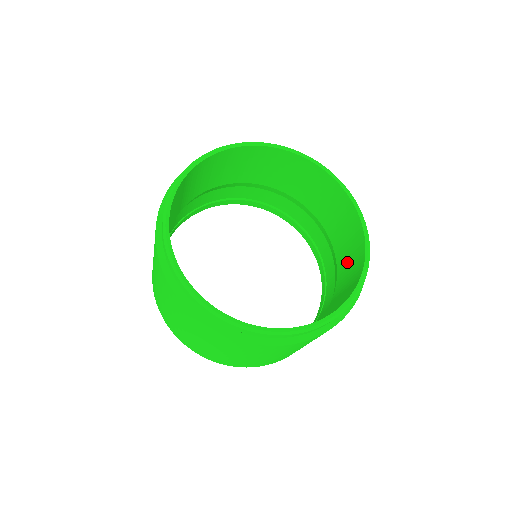
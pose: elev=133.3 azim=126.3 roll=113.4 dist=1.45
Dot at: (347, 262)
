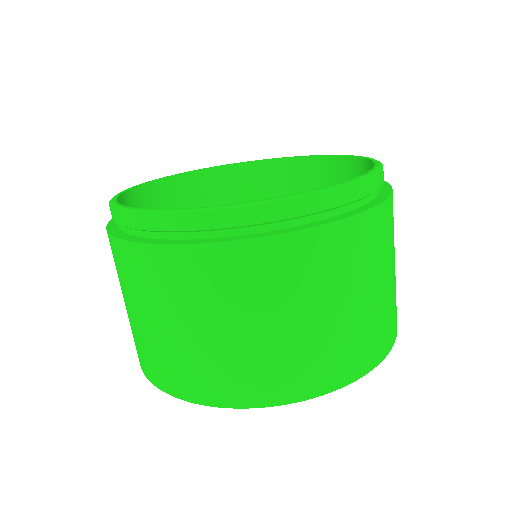
Dot at: occluded
